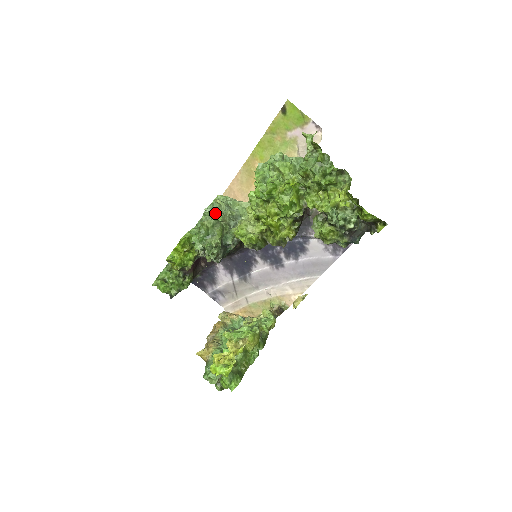
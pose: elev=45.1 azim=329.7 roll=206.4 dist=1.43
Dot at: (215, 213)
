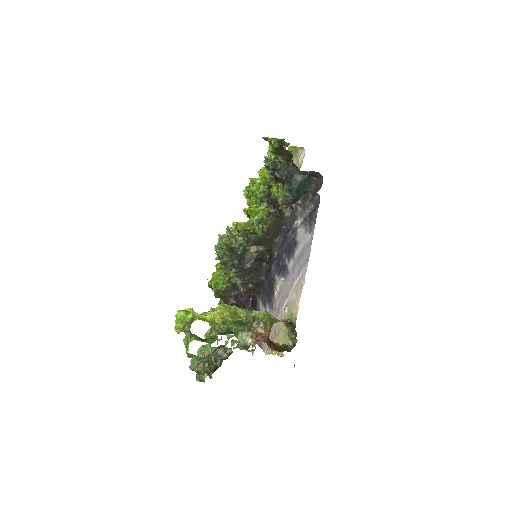
Dot at: occluded
